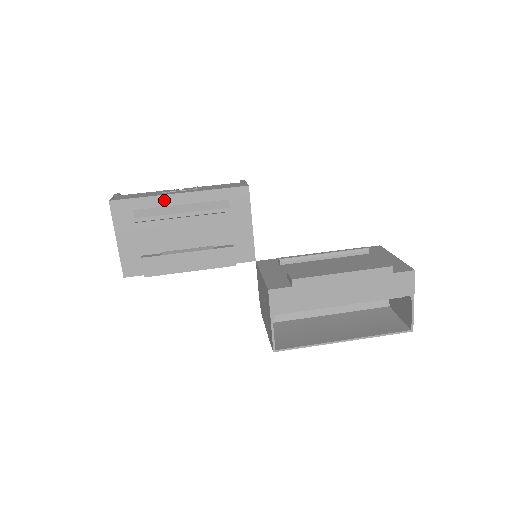
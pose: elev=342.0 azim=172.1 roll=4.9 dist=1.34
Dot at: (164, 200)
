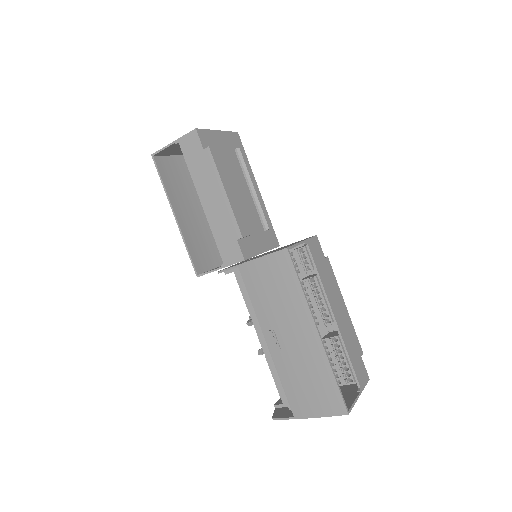
Dot at: (252, 176)
